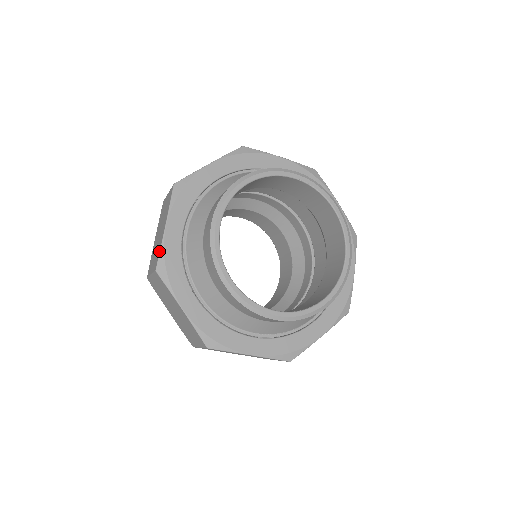
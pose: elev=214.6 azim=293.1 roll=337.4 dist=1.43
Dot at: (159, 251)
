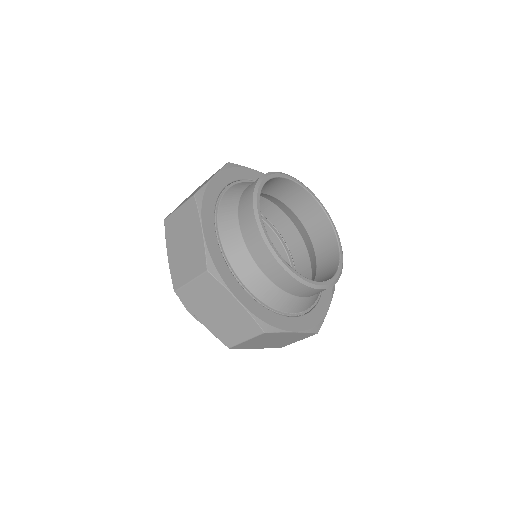
Dot at: (204, 253)
